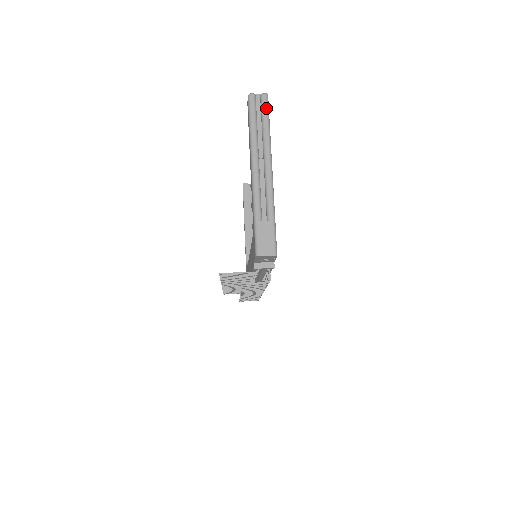
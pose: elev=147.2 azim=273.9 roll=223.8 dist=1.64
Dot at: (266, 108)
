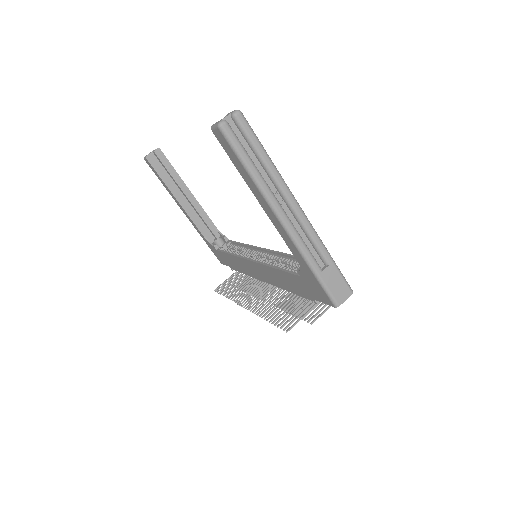
Dot at: (251, 132)
